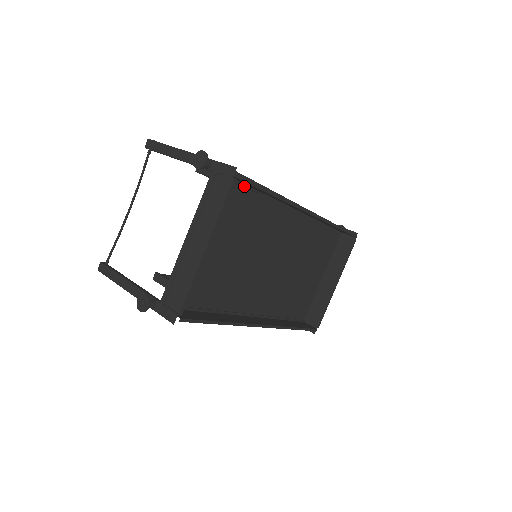
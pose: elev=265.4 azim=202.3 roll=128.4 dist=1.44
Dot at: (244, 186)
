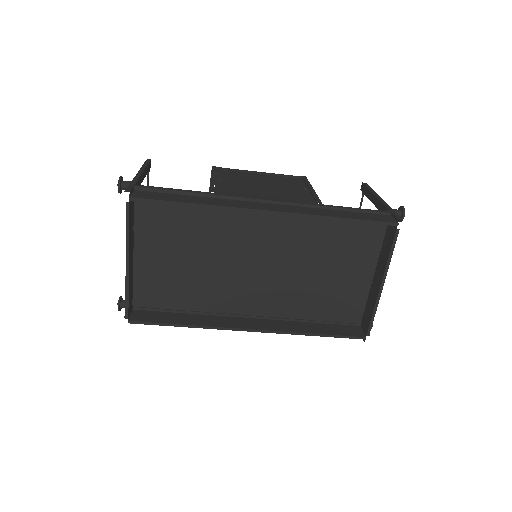
Dot at: occluded
